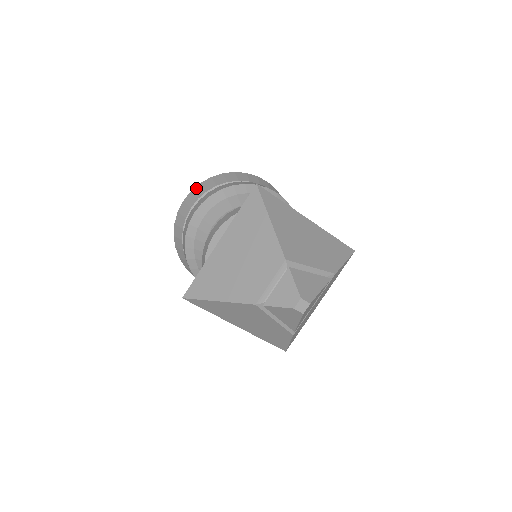
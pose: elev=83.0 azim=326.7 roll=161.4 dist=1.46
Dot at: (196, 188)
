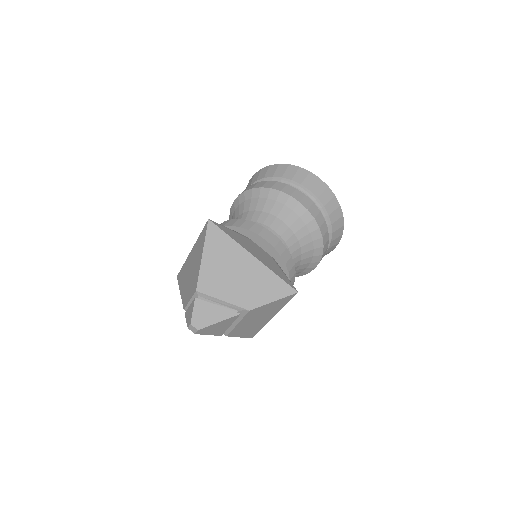
Dot at: (257, 173)
